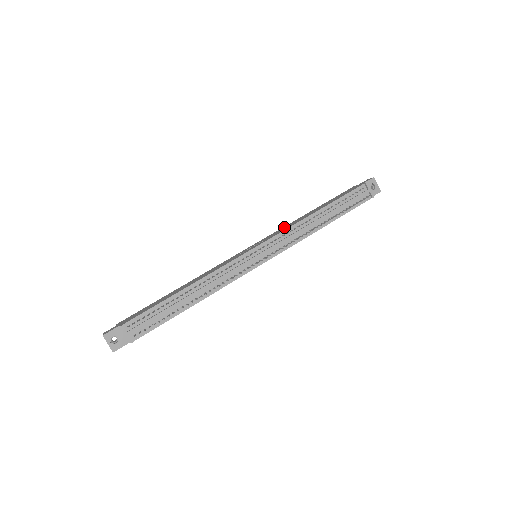
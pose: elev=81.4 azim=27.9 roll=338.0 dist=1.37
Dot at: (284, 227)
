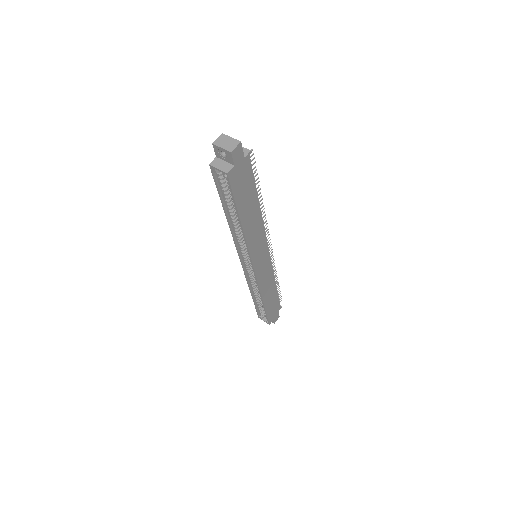
Dot at: occluded
